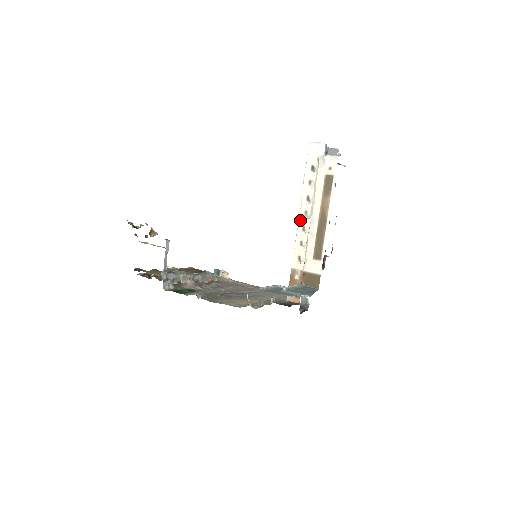
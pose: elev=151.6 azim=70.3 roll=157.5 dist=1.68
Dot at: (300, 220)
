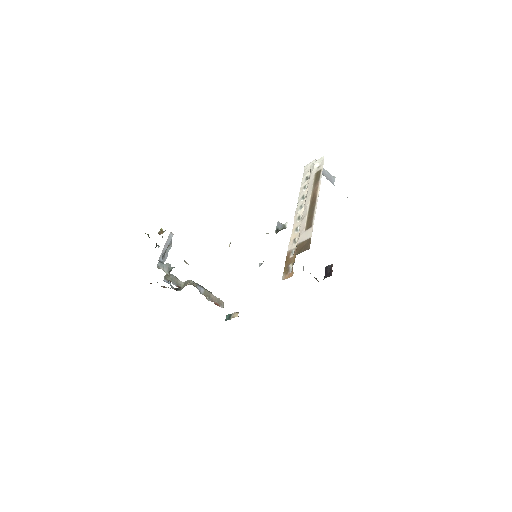
Dot at: (296, 214)
